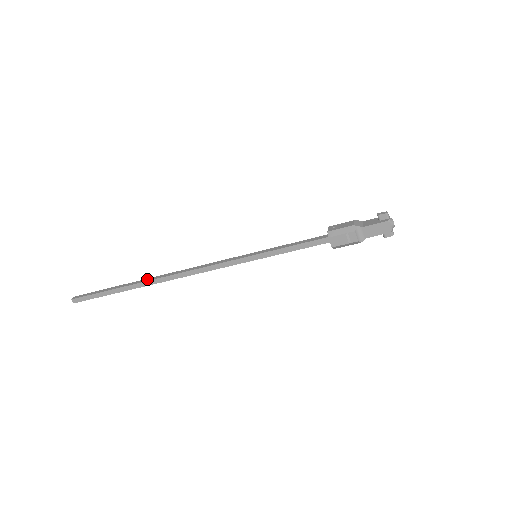
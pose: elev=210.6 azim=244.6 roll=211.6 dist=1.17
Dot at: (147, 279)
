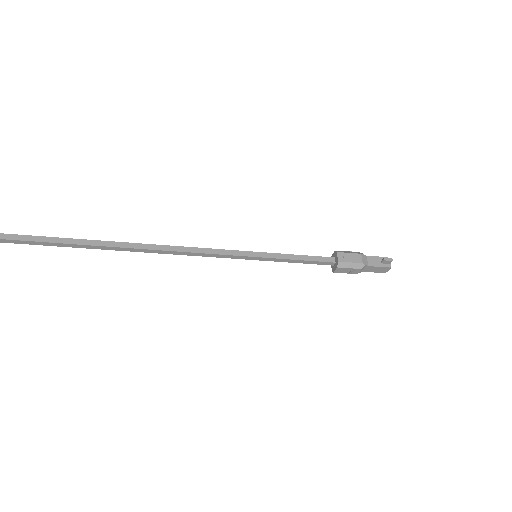
Dot at: (111, 243)
